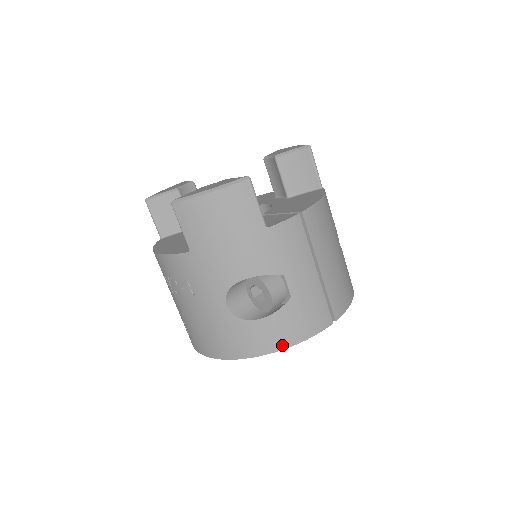
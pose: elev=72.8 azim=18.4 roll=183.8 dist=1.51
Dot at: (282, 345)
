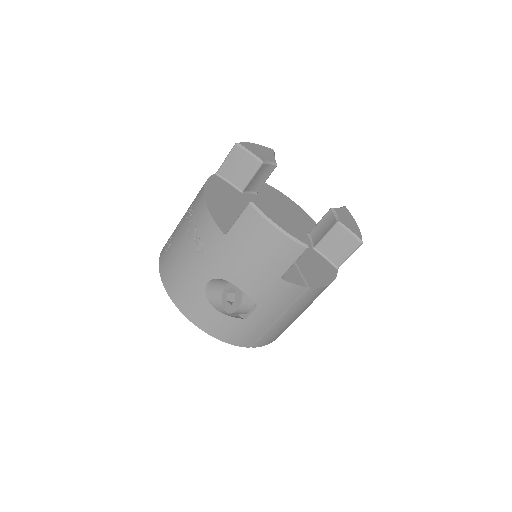
Dot at: (210, 332)
